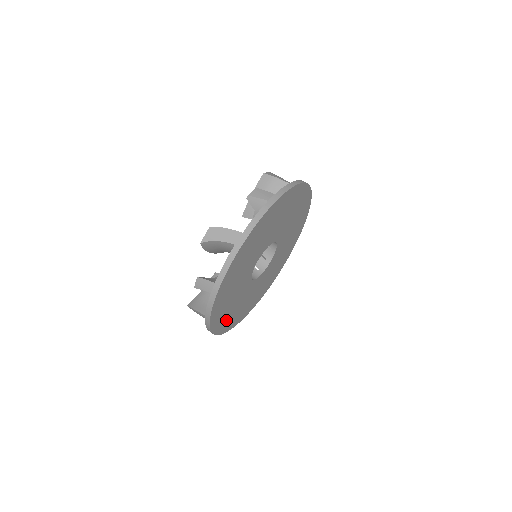
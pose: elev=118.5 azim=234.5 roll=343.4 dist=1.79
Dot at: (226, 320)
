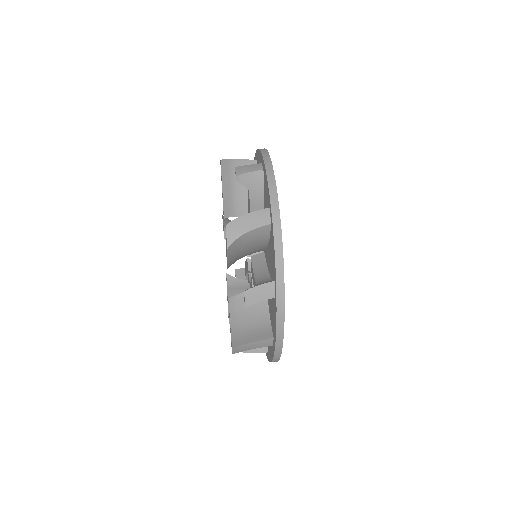
Dot at: occluded
